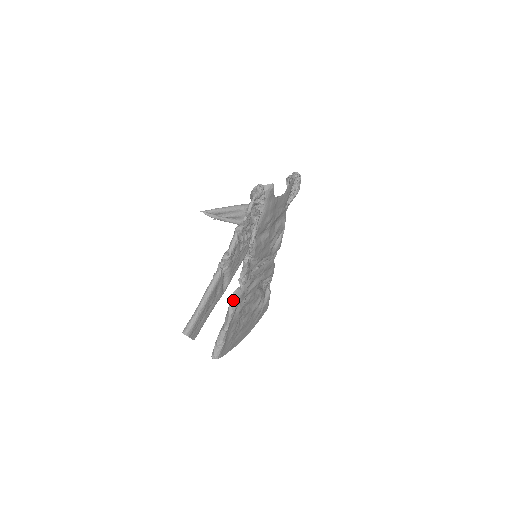
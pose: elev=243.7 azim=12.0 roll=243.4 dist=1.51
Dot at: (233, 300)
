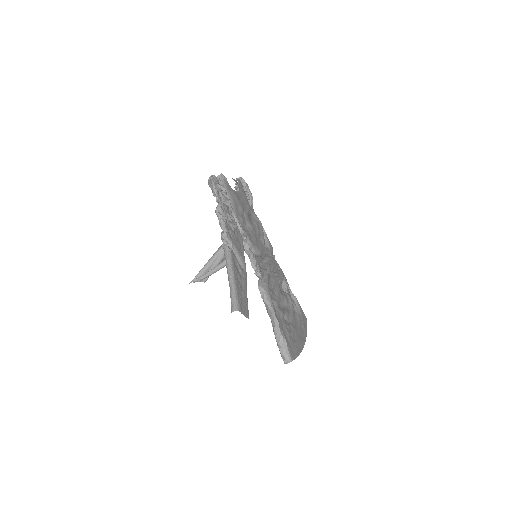
Dot at: (263, 293)
